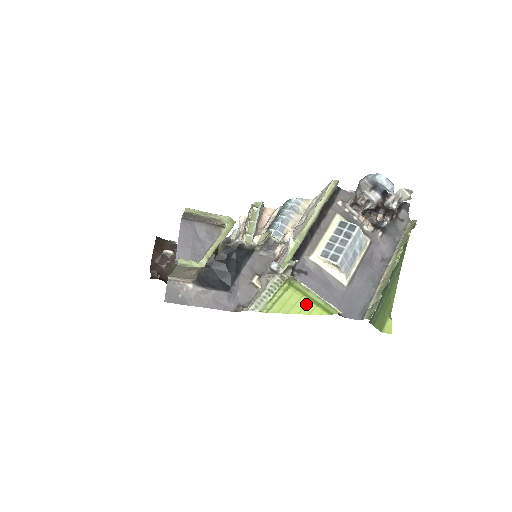
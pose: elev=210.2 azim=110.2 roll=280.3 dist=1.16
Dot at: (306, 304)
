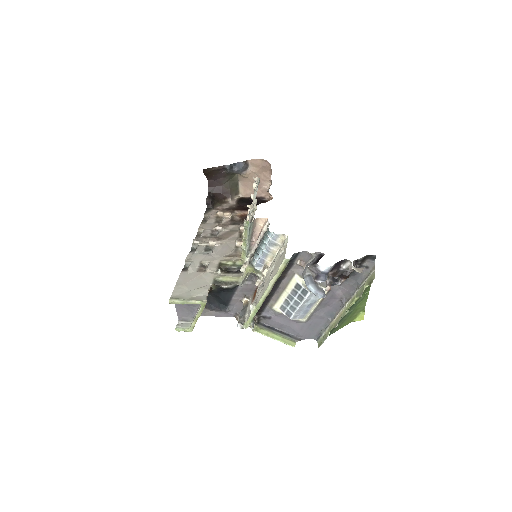
Dot at: occluded
